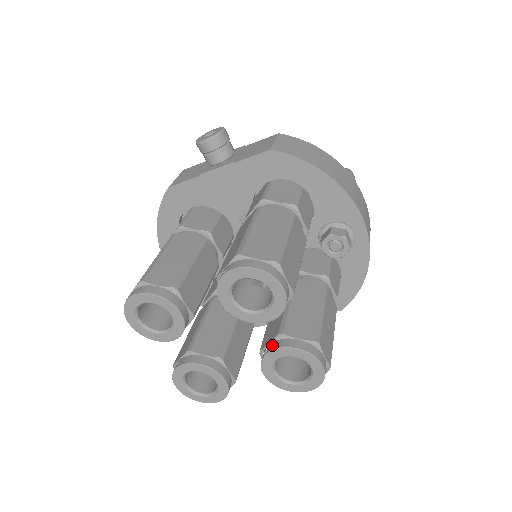
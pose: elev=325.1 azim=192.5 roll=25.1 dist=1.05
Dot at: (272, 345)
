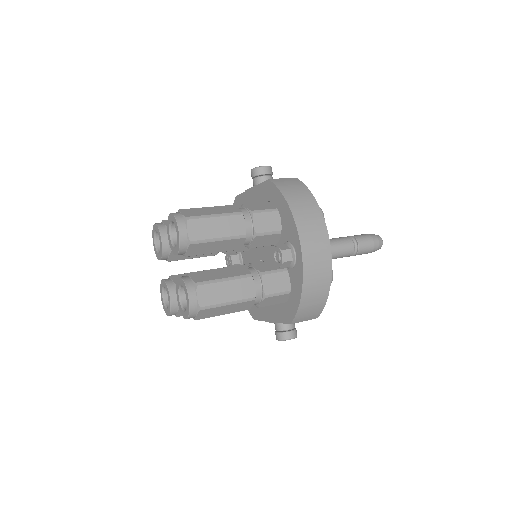
Dot at: occluded
